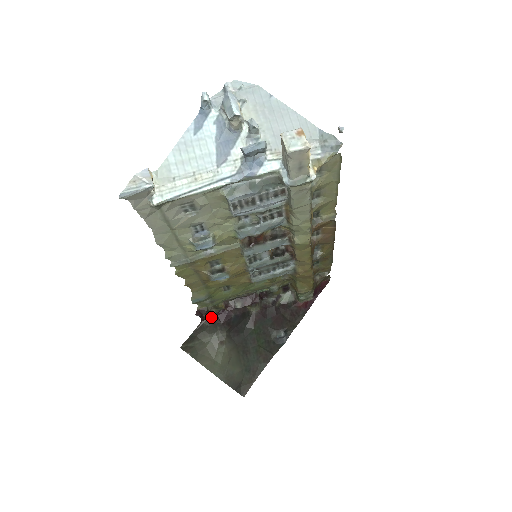
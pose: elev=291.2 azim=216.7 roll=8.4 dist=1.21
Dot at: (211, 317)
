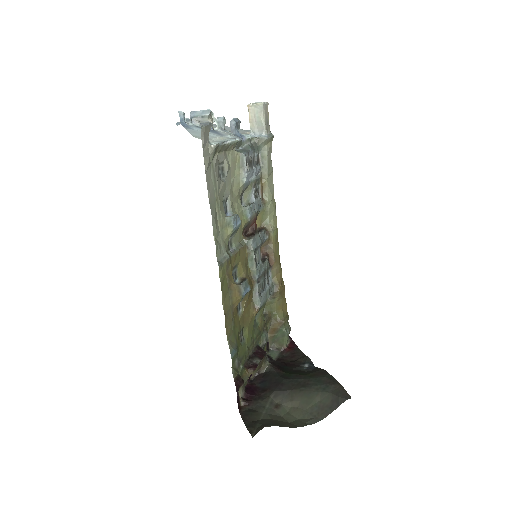
Dot at: (243, 399)
